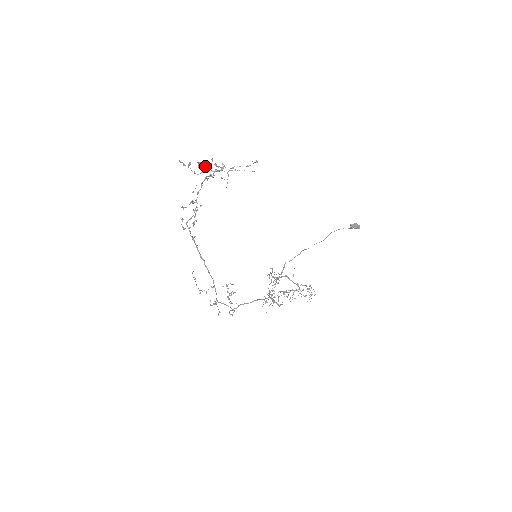
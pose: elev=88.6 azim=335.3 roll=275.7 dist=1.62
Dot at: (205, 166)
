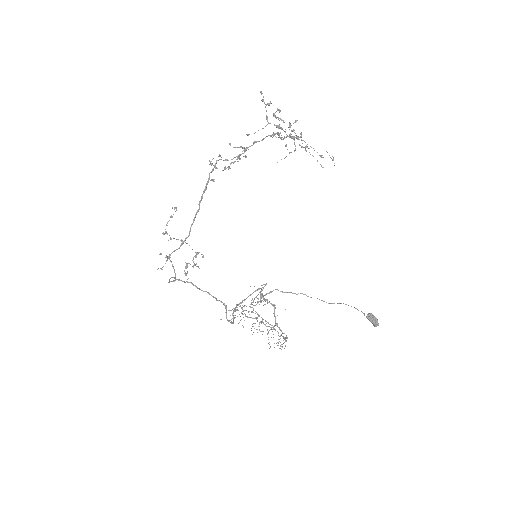
Dot at: occluded
